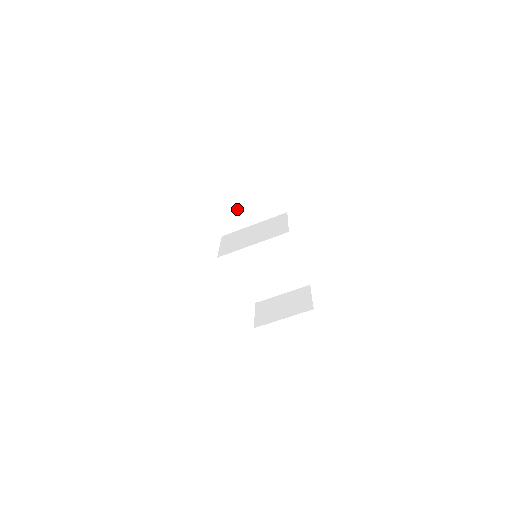
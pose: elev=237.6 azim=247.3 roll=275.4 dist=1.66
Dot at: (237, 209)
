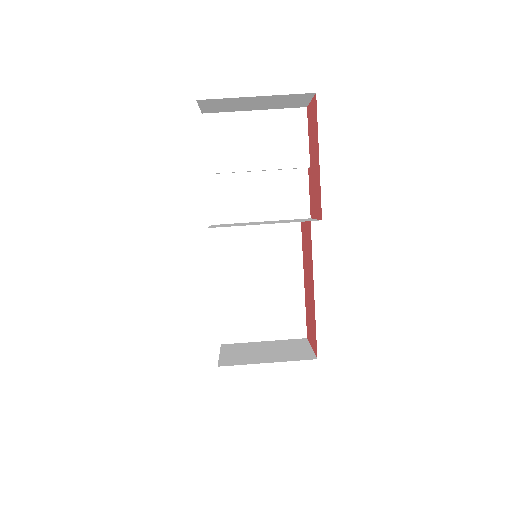
Dot at: (246, 192)
